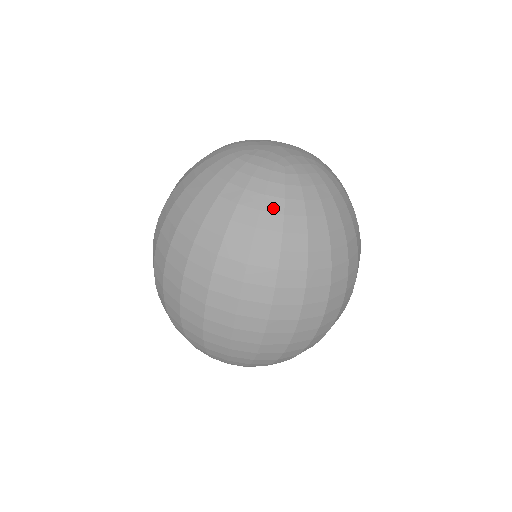
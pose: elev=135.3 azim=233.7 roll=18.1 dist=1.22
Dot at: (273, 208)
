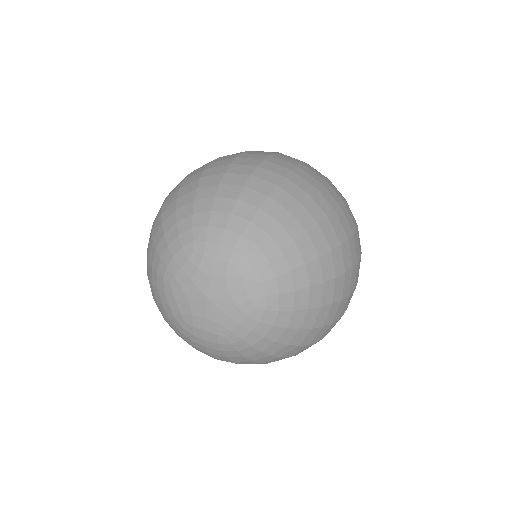
Dot at: (171, 327)
